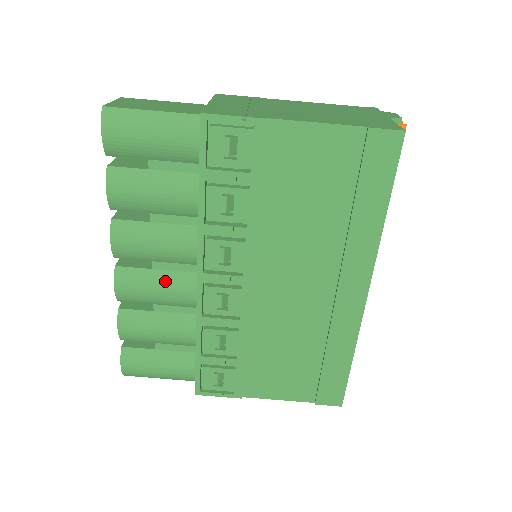
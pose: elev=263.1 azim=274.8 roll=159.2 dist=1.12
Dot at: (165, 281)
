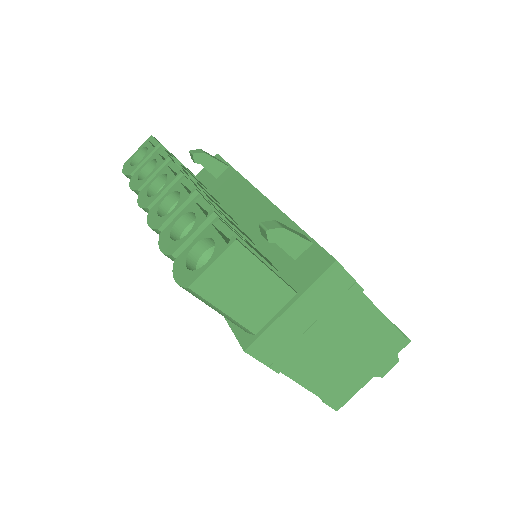
Dot at: occluded
